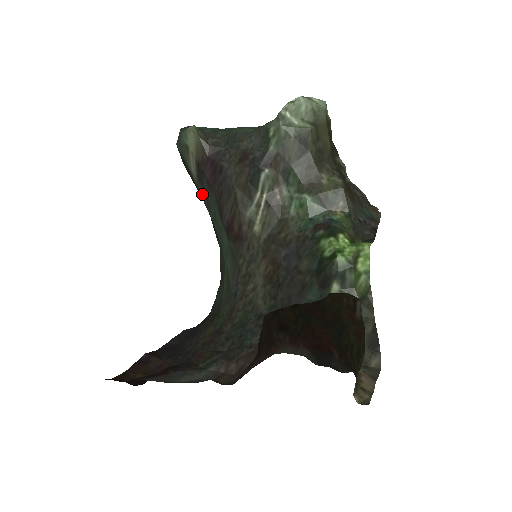
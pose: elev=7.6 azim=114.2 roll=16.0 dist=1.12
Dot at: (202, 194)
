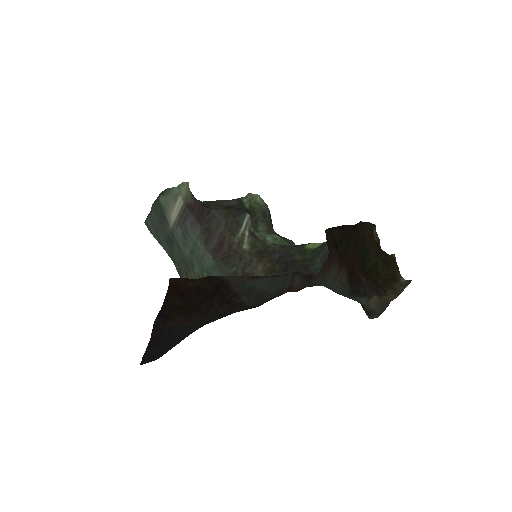
Dot at: (178, 235)
